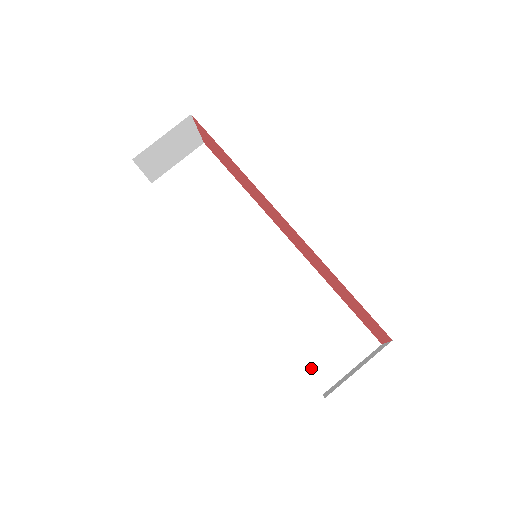
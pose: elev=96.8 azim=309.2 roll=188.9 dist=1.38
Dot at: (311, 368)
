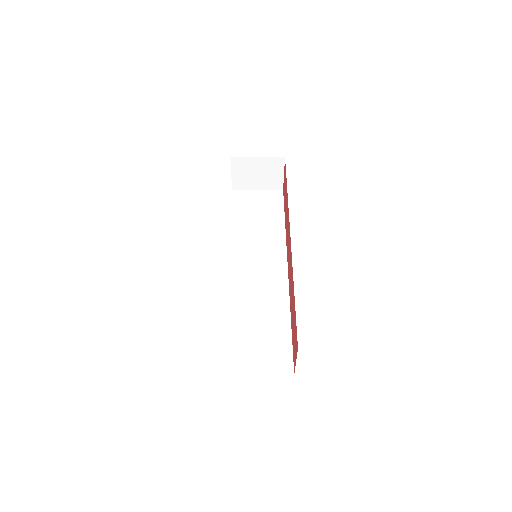
Dot at: (231, 352)
